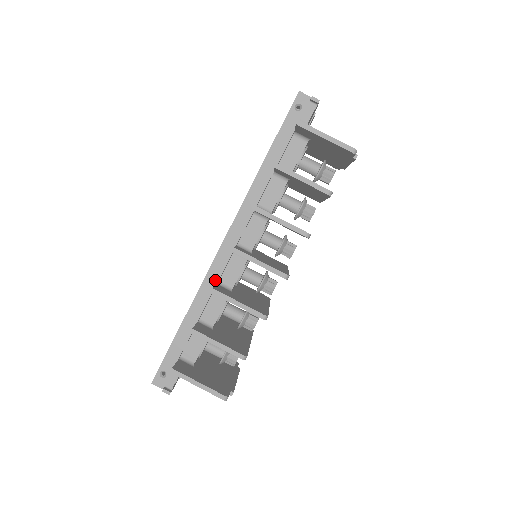
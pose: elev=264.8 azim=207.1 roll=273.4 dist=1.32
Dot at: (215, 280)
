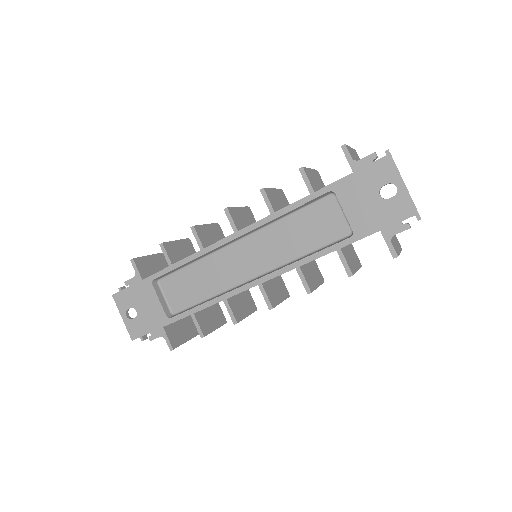
Dot at: occluded
